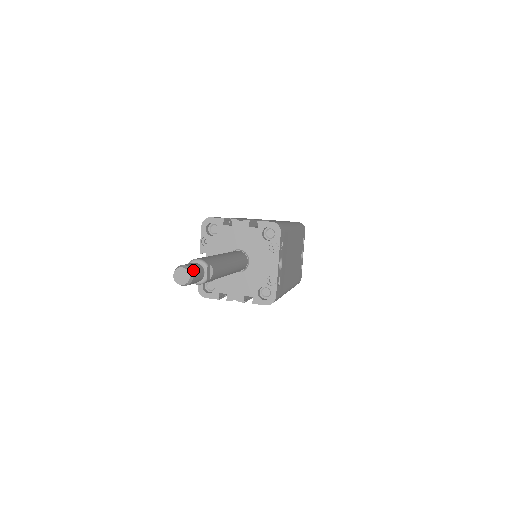
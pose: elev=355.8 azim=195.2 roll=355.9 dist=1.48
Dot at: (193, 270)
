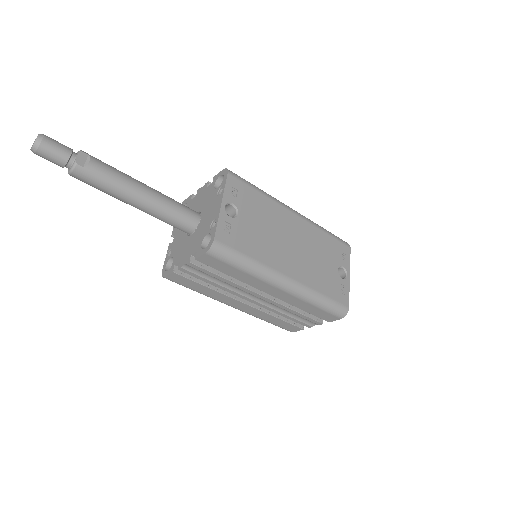
Dot at: (48, 137)
